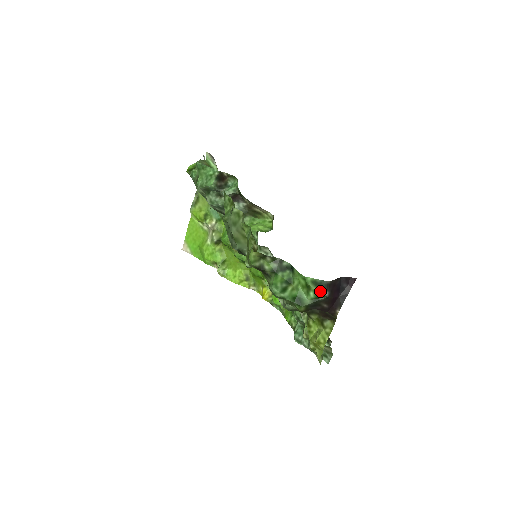
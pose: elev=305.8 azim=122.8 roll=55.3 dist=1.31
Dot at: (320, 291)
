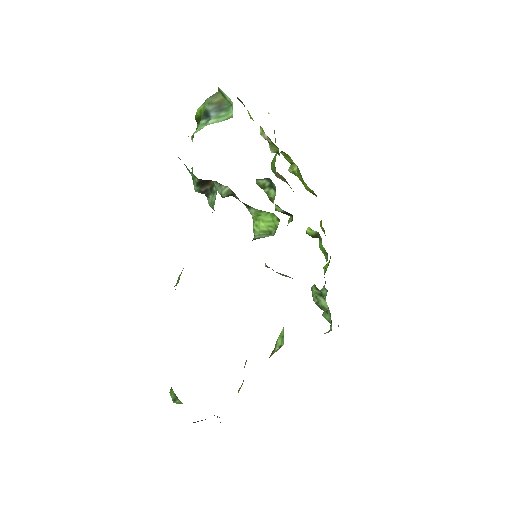
Dot at: occluded
